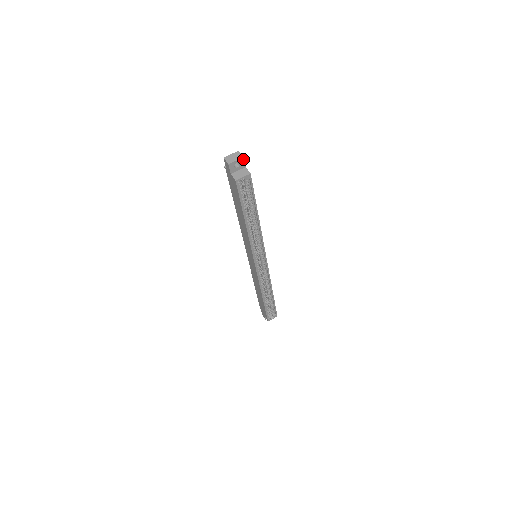
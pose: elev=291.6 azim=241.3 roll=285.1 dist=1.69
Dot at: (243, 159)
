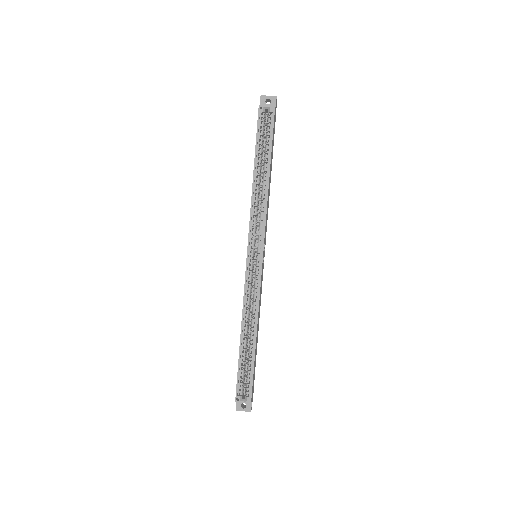
Dot at: (276, 98)
